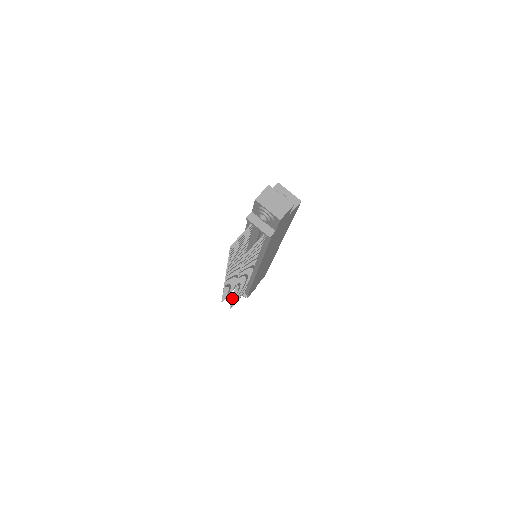
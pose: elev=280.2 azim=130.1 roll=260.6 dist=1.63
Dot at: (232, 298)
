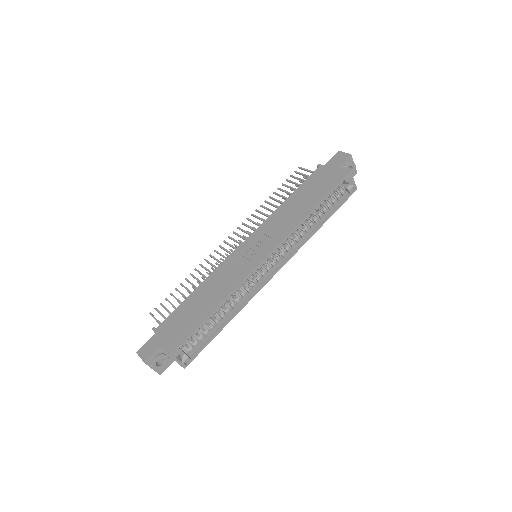
Dot at: occluded
